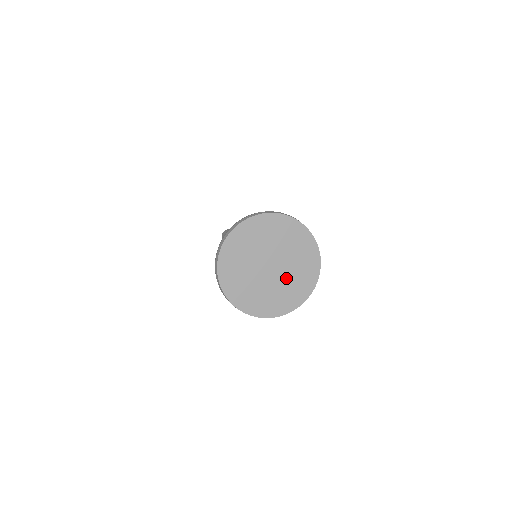
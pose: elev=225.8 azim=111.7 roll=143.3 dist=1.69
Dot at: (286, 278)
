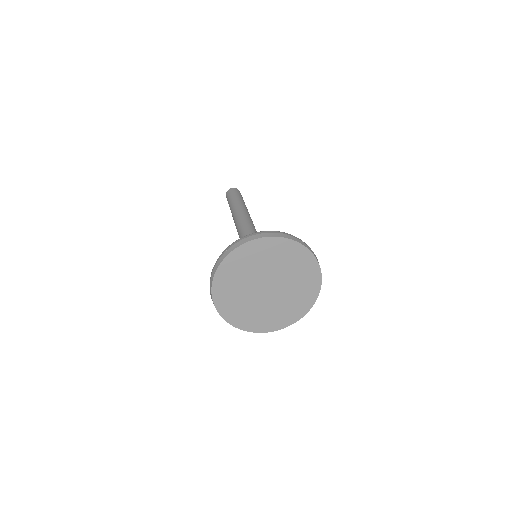
Dot at: (289, 283)
